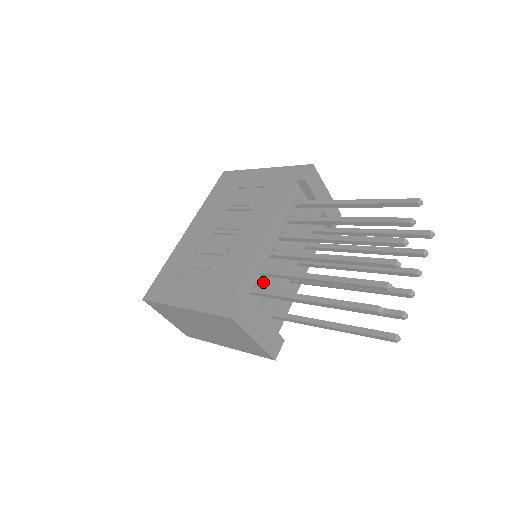
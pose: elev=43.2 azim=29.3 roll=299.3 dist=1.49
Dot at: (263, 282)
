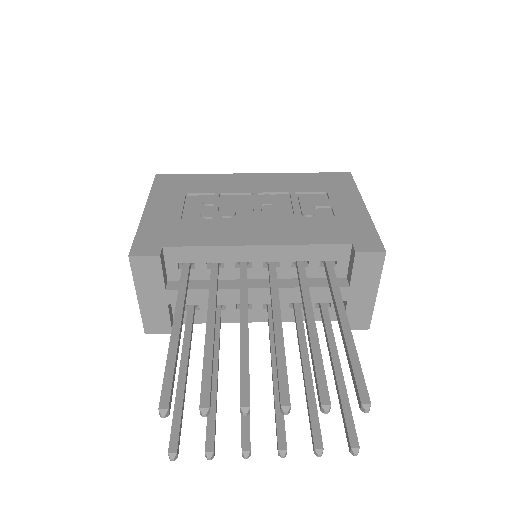
Dot at: (207, 273)
